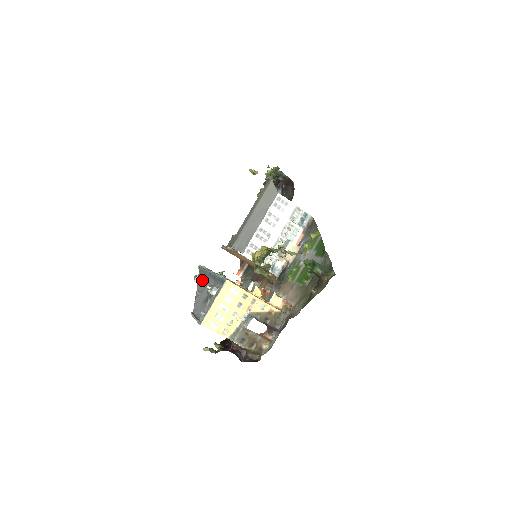
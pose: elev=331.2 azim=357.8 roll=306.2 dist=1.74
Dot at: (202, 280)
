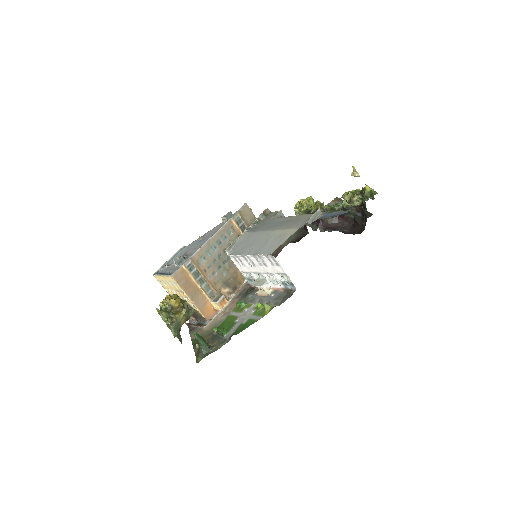
Dot at: (220, 226)
